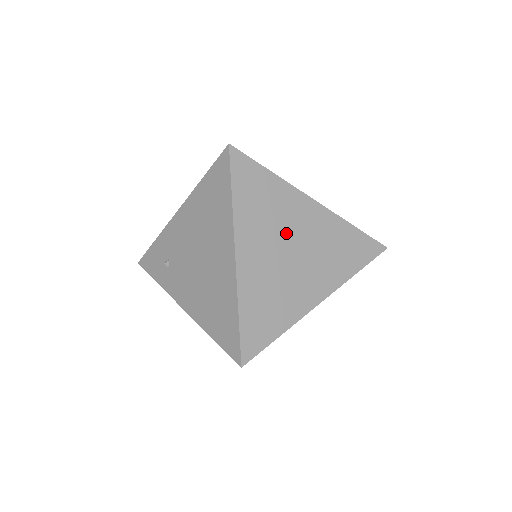
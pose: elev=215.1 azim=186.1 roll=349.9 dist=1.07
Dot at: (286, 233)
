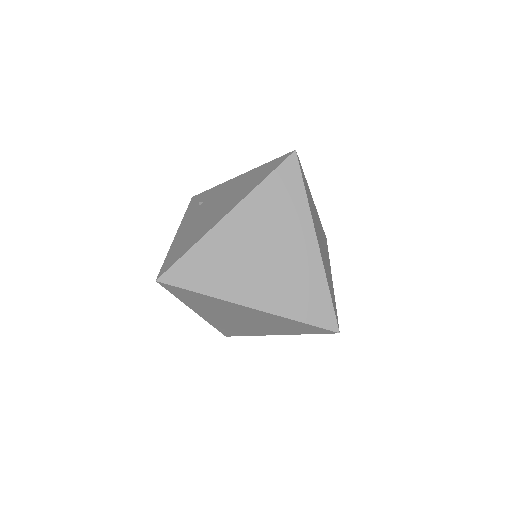
Dot at: (275, 239)
